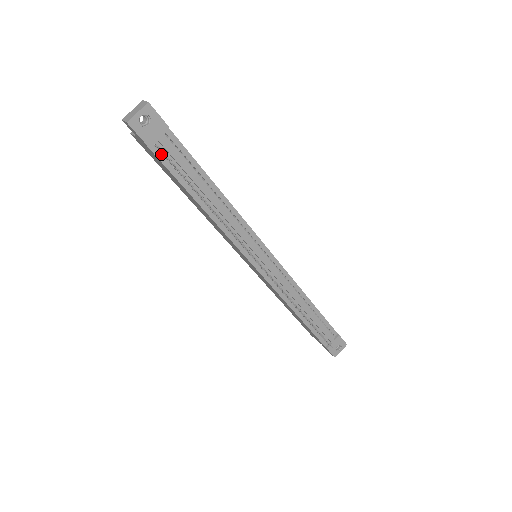
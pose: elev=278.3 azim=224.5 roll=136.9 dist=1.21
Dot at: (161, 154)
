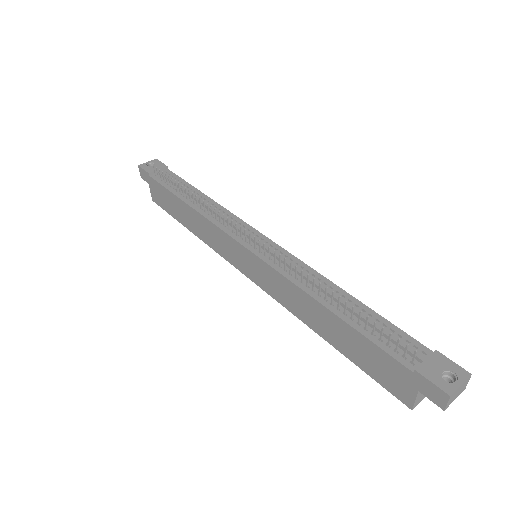
Dot at: (159, 179)
